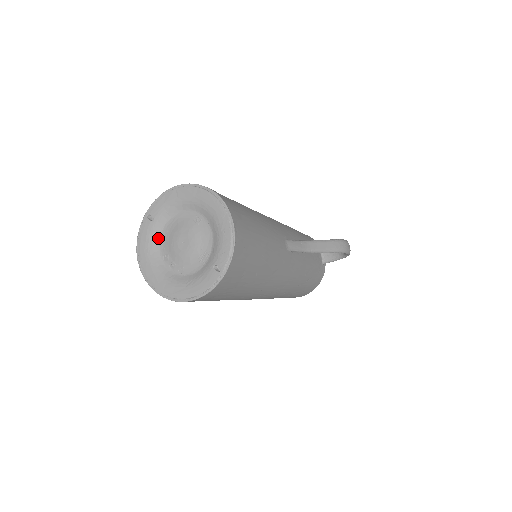
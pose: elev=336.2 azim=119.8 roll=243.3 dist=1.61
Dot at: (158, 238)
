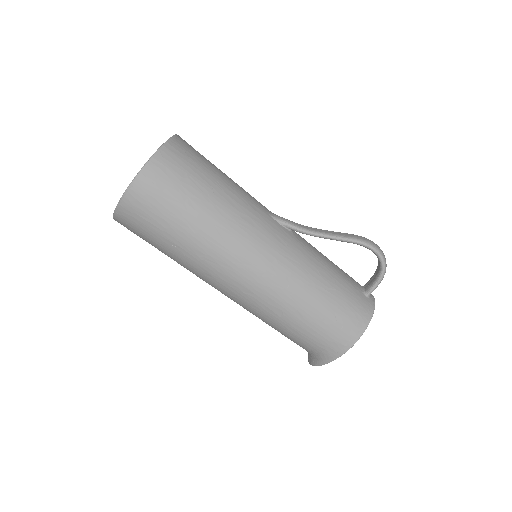
Dot at: occluded
